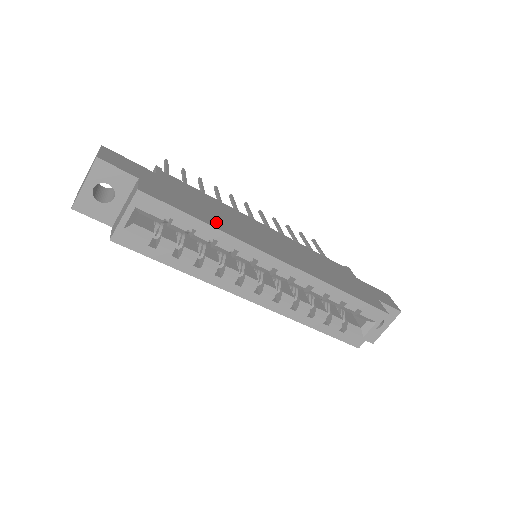
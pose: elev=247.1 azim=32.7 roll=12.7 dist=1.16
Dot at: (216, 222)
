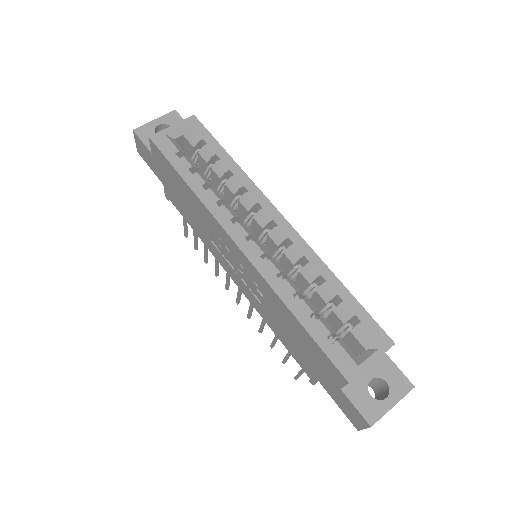
Dot at: occluded
